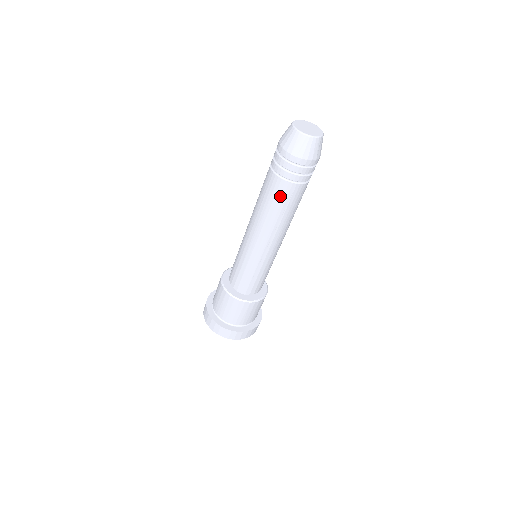
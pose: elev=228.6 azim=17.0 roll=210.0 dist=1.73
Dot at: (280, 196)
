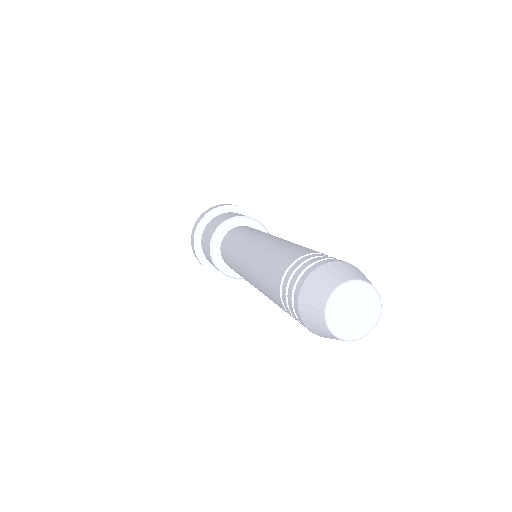
Dot at: occluded
